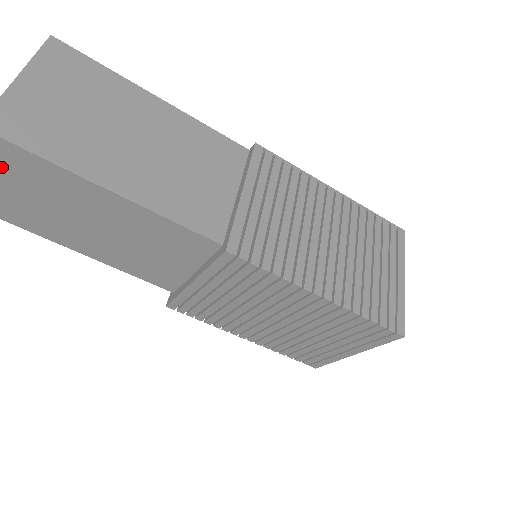
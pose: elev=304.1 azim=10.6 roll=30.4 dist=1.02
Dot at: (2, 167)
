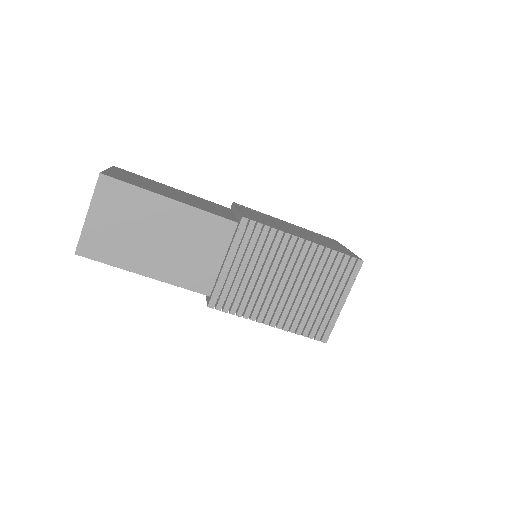
Dot at: (106, 203)
